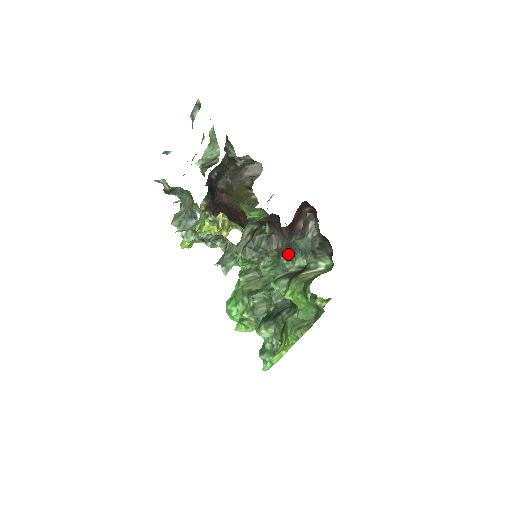
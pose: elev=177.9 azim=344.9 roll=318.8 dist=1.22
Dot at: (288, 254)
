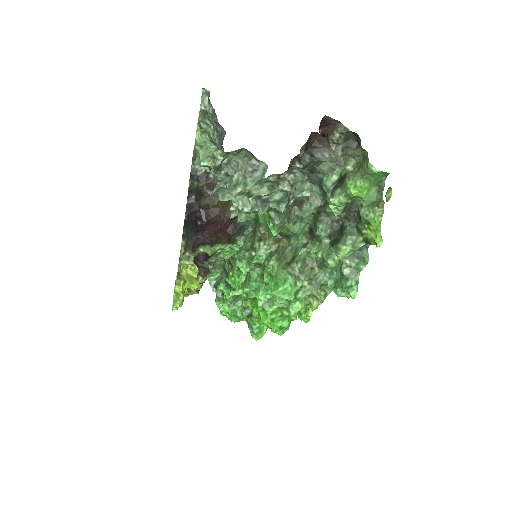
Dot at: (306, 199)
